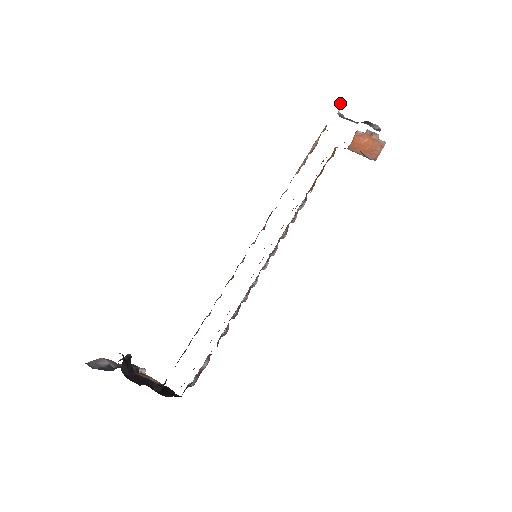
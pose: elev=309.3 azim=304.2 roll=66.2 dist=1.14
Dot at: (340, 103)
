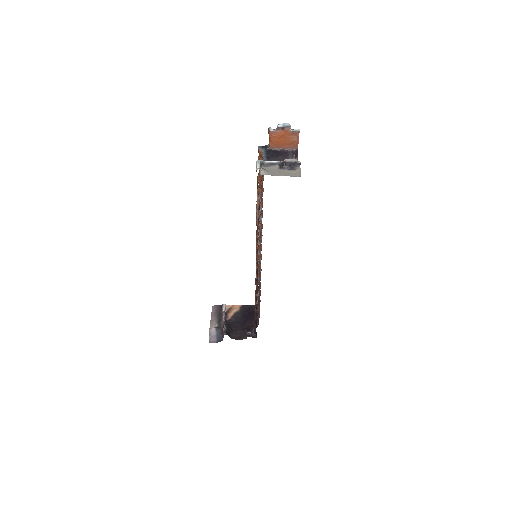
Dot at: (260, 169)
